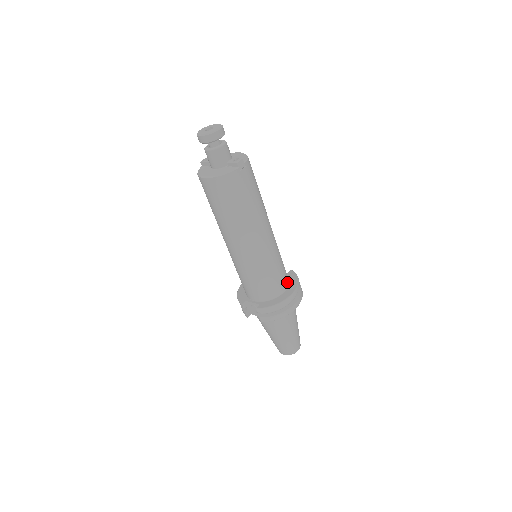
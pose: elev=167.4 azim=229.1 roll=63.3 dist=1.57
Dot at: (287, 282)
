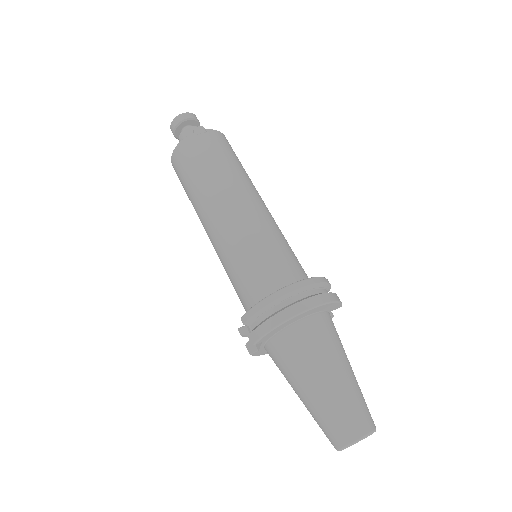
Dot at: (297, 280)
